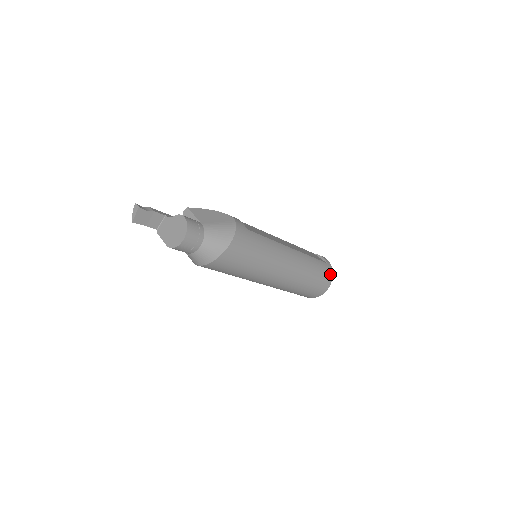
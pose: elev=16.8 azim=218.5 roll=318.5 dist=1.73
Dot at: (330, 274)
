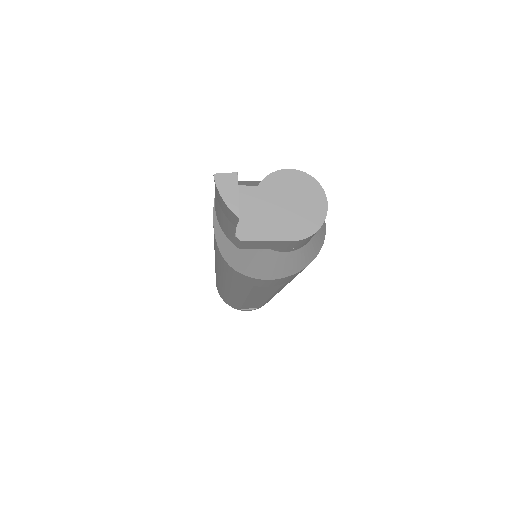
Dot at: occluded
